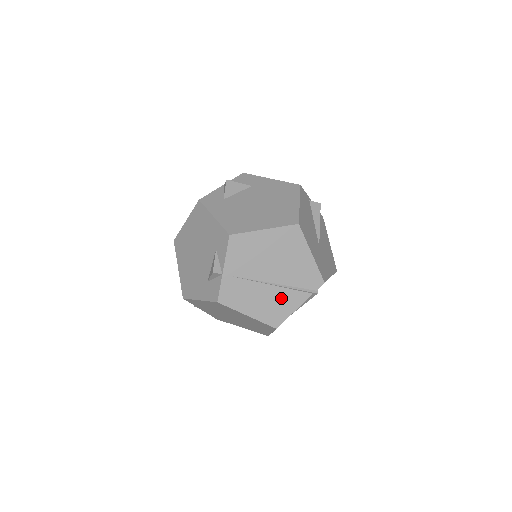
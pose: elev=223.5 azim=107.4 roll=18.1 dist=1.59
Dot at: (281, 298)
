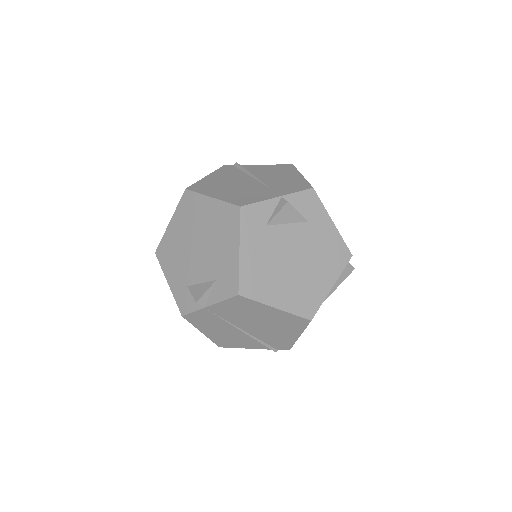
Dot at: (243, 339)
